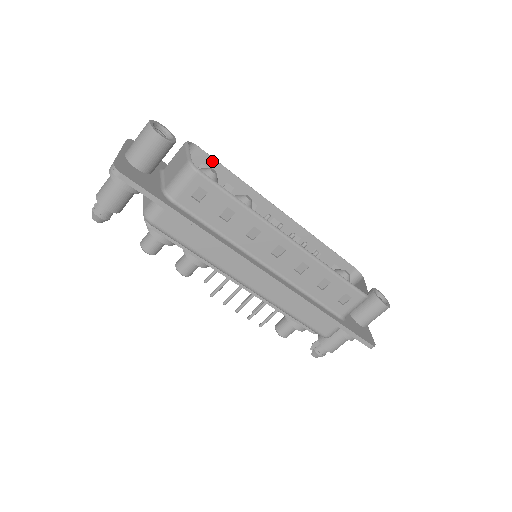
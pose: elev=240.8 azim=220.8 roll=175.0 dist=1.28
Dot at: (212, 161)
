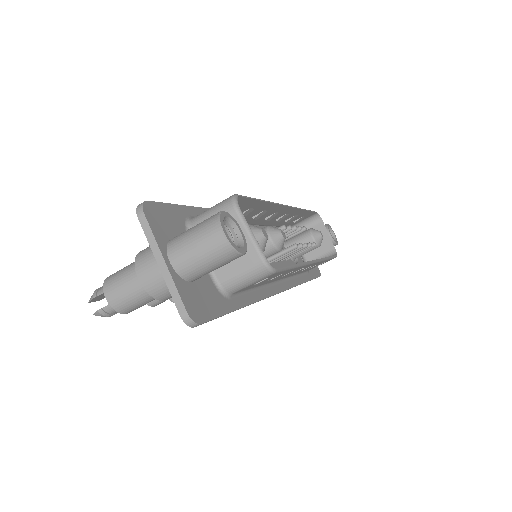
Dot at: (247, 200)
